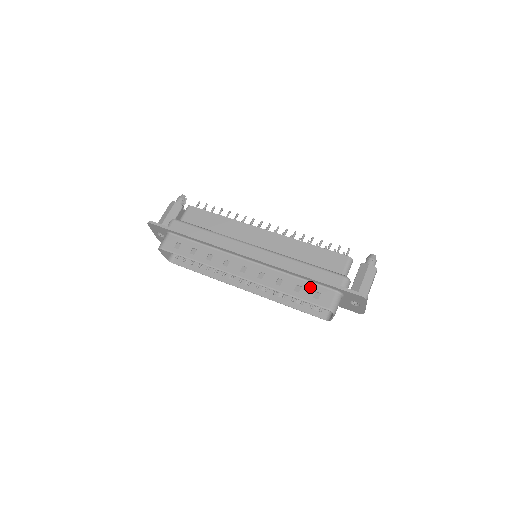
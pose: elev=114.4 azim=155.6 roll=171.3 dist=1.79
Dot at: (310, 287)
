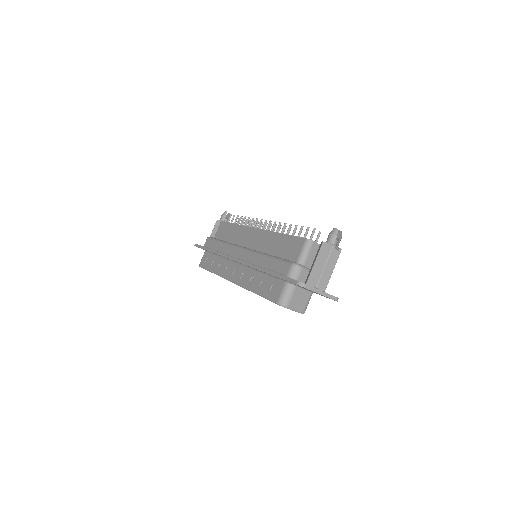
Dot at: (269, 281)
